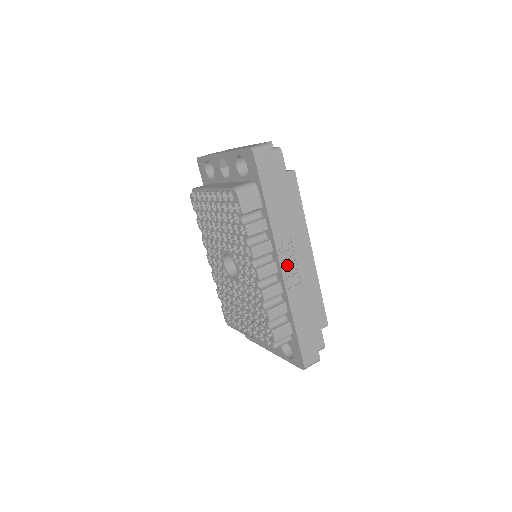
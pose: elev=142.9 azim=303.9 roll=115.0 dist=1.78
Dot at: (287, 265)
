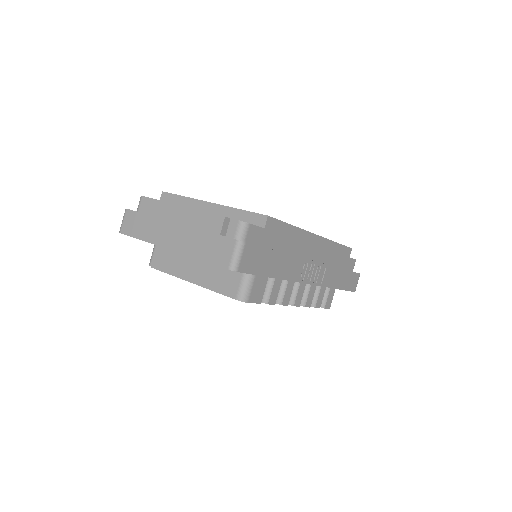
Dot at: (312, 275)
